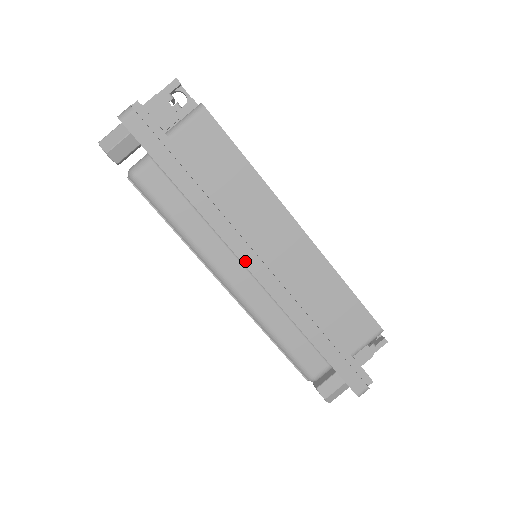
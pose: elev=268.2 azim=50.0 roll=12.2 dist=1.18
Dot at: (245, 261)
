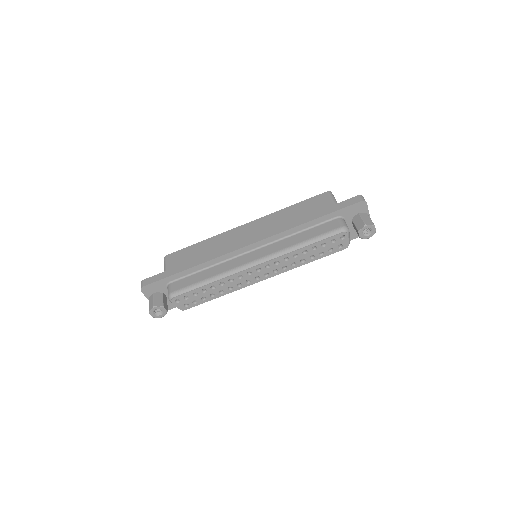
Dot at: (242, 247)
